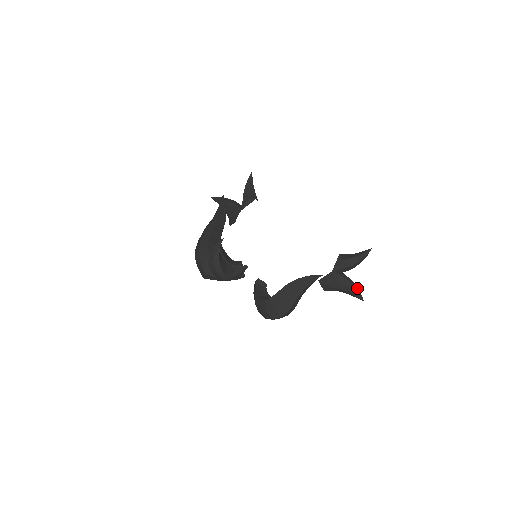
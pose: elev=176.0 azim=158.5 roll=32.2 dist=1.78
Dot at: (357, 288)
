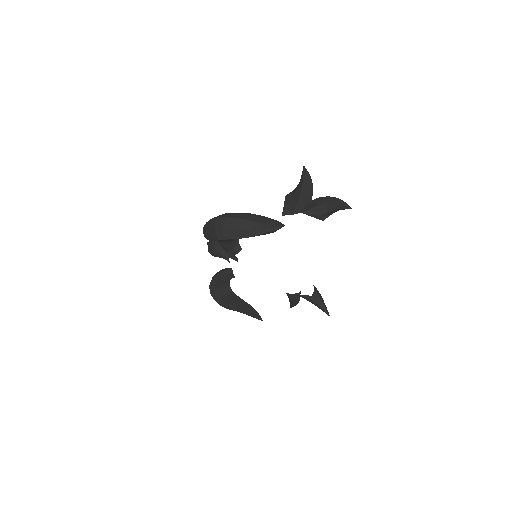
Dot at: (296, 304)
